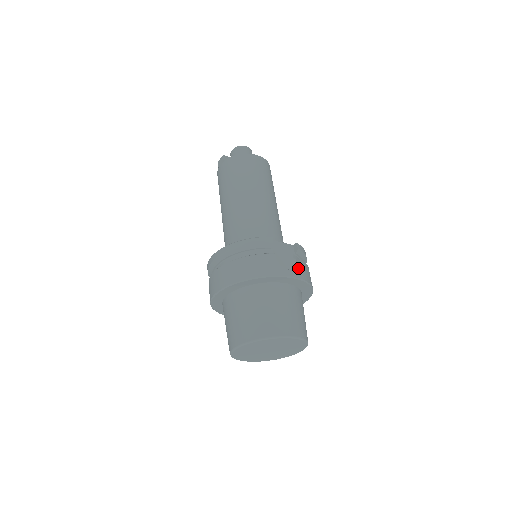
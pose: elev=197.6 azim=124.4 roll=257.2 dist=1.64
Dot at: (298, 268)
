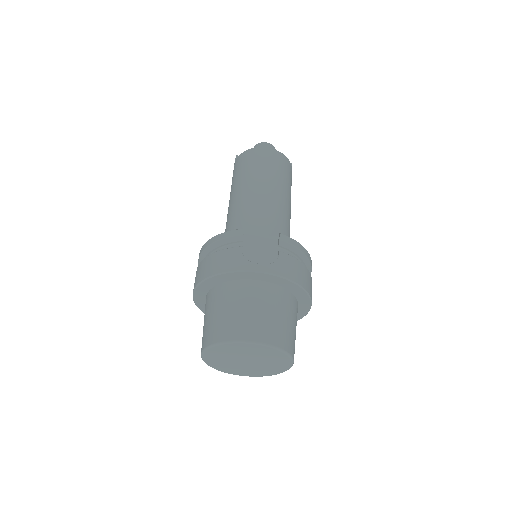
Dot at: (275, 262)
